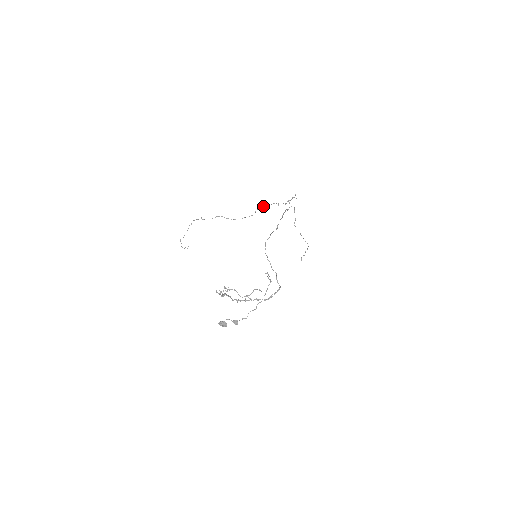
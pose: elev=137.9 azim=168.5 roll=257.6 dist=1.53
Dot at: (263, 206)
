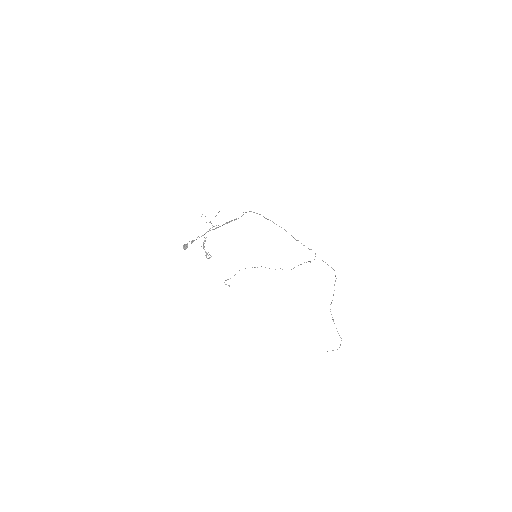
Dot at: occluded
